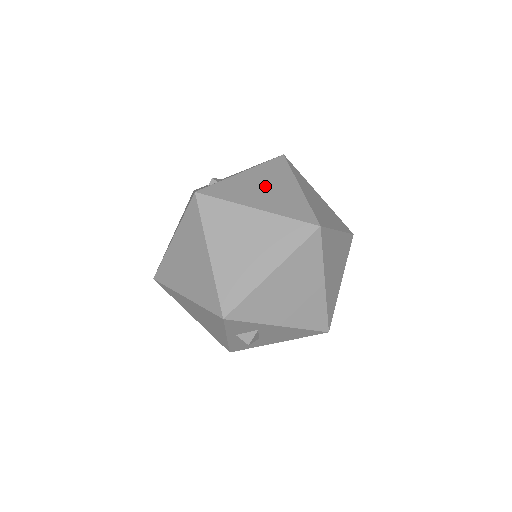
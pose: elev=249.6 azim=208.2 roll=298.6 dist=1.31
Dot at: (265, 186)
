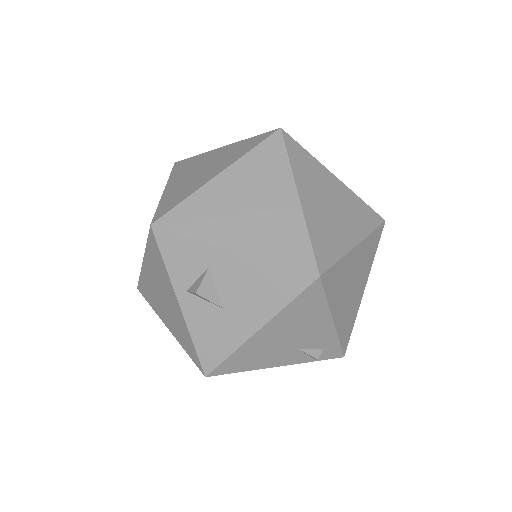
Dot at: occluded
